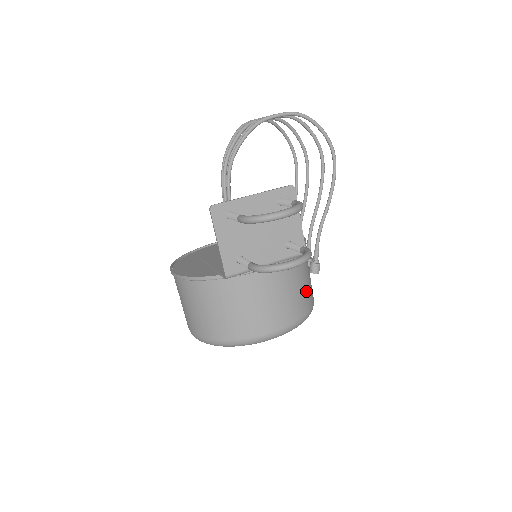
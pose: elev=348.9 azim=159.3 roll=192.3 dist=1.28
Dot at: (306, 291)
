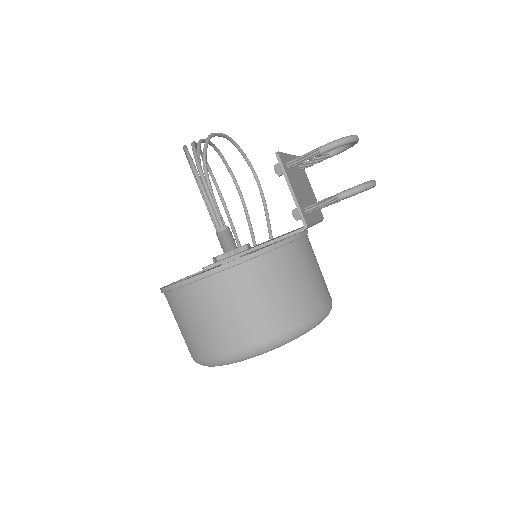
Dot at: occluded
